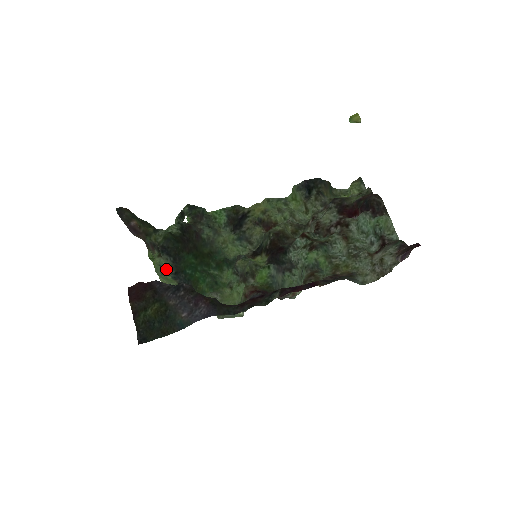
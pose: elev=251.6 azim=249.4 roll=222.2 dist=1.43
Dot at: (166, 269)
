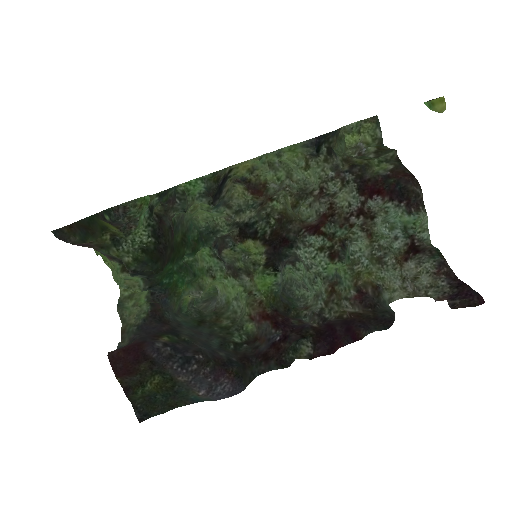
Dot at: (134, 282)
